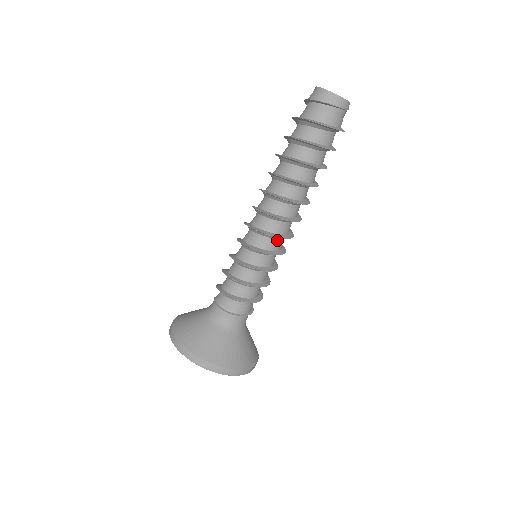
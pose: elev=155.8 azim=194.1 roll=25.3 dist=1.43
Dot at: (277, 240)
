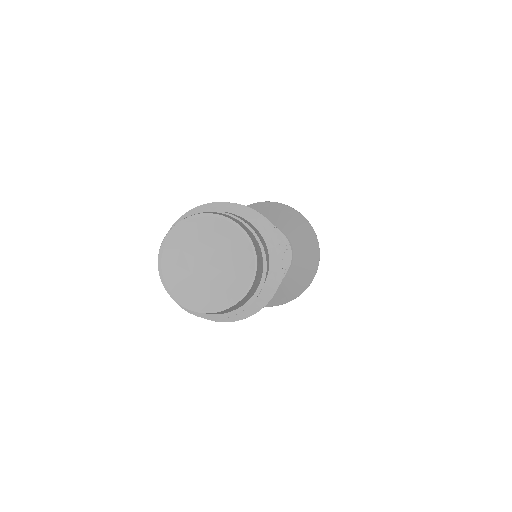
Dot at: occluded
